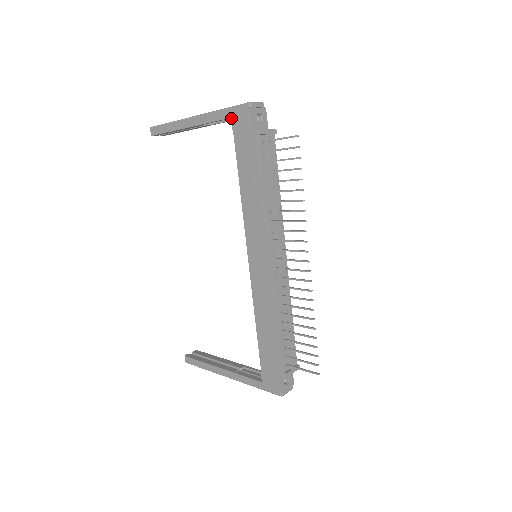
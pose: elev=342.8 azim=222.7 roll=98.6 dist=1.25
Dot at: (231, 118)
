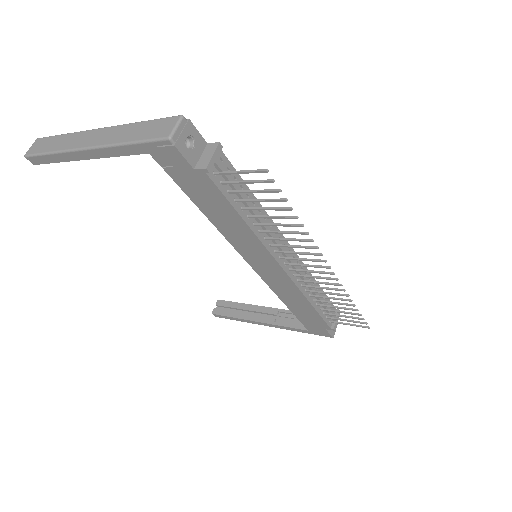
Dot at: occluded
